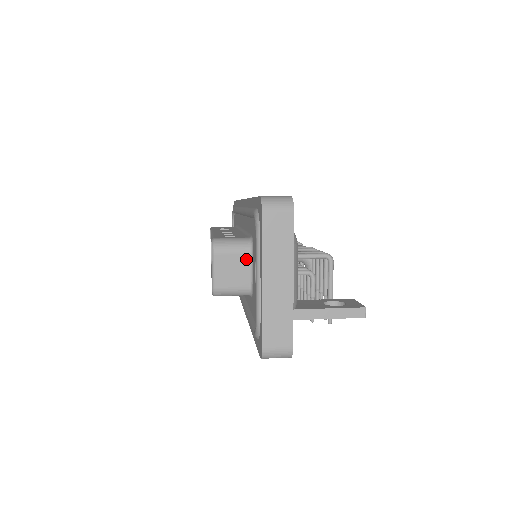
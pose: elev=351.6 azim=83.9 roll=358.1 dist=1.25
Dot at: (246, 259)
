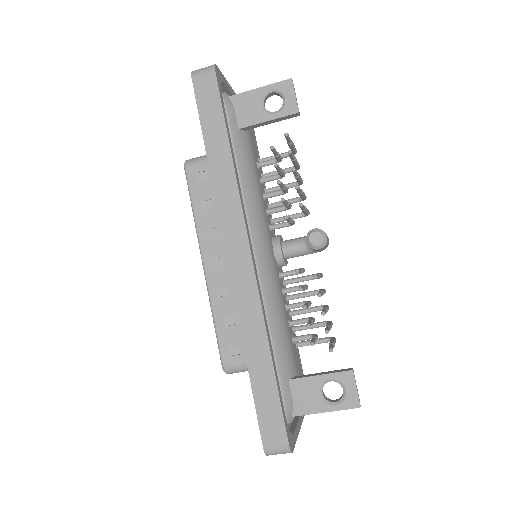
Dot at: occluded
